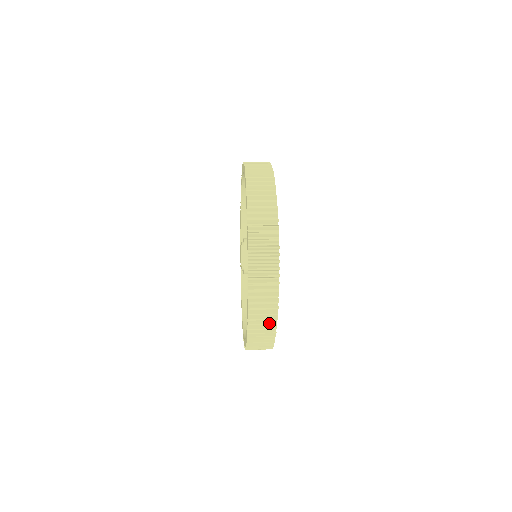
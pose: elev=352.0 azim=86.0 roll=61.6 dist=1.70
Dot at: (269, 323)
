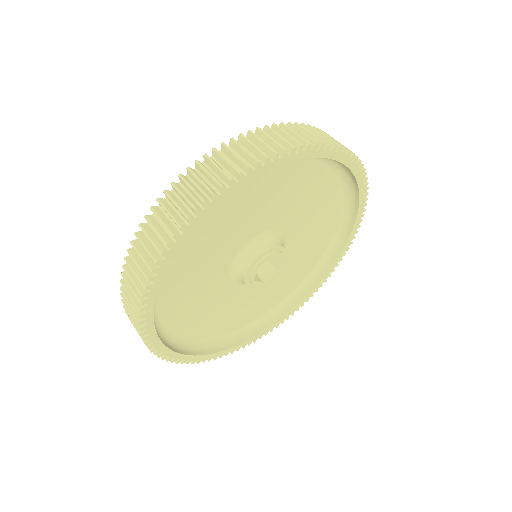
Dot at: (135, 300)
